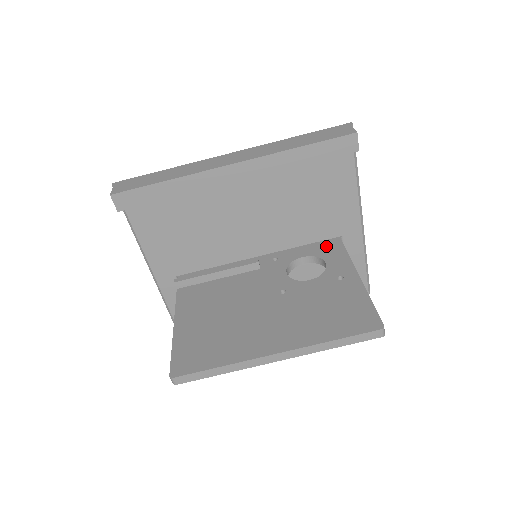
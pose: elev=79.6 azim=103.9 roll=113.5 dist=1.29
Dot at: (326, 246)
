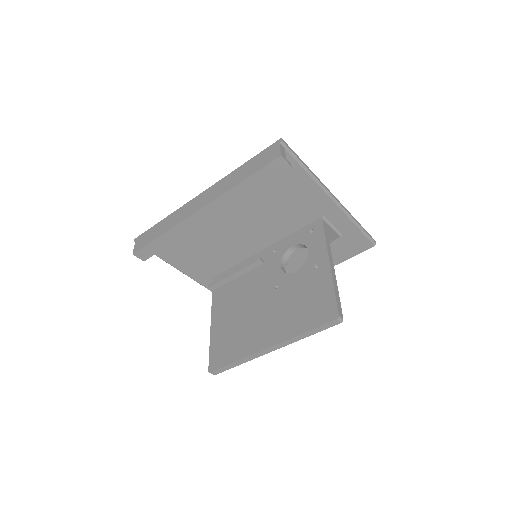
Dot at: (311, 230)
